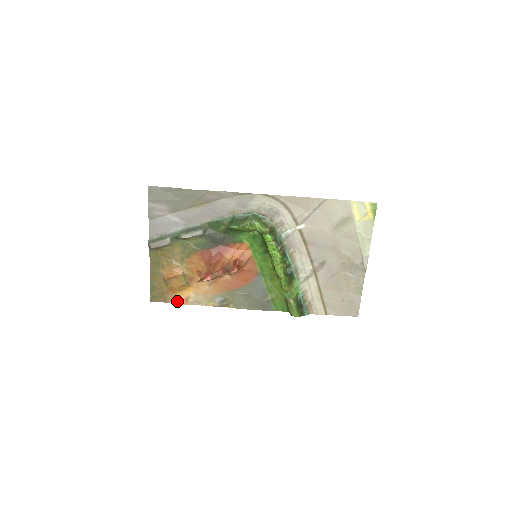
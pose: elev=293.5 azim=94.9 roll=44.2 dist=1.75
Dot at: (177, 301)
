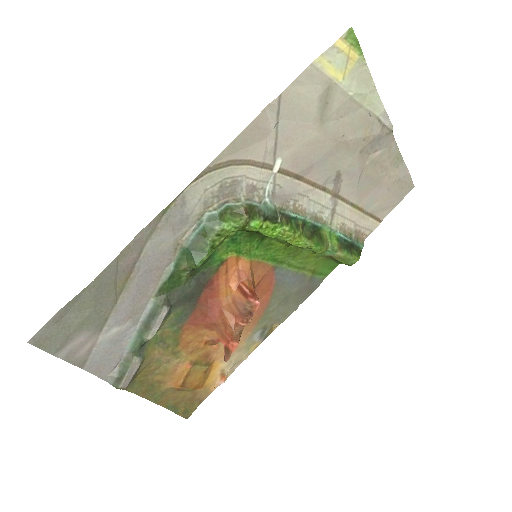
Dot at: (214, 387)
